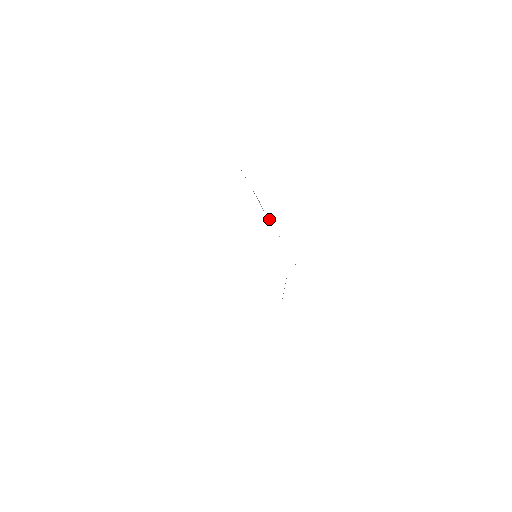
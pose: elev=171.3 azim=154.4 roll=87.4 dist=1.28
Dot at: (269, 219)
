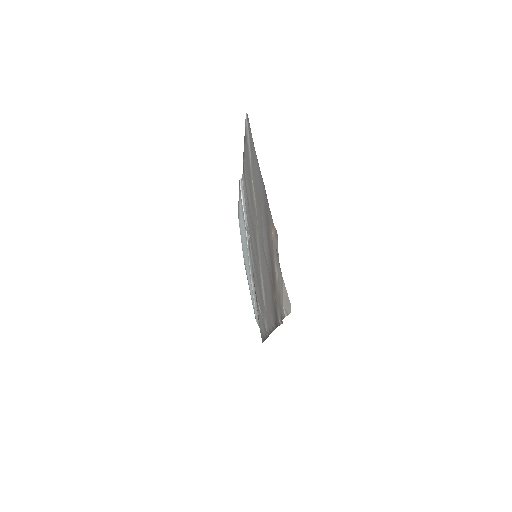
Dot at: (247, 238)
